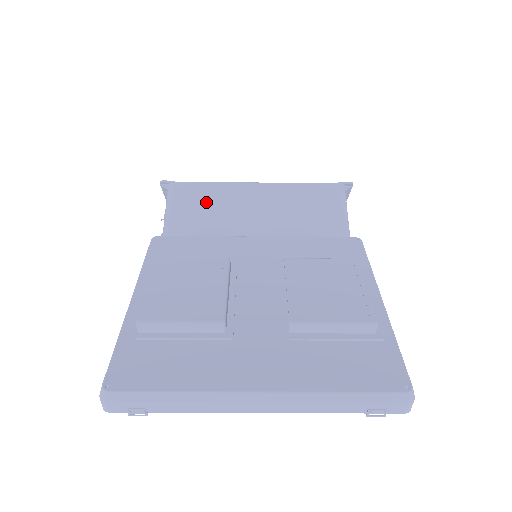
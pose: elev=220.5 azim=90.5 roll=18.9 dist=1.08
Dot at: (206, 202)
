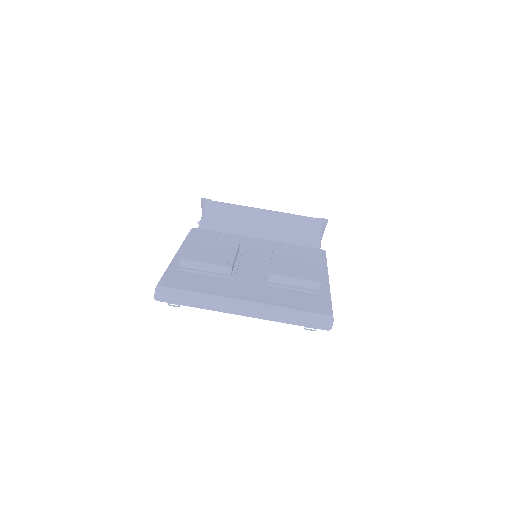
Dot at: (229, 215)
